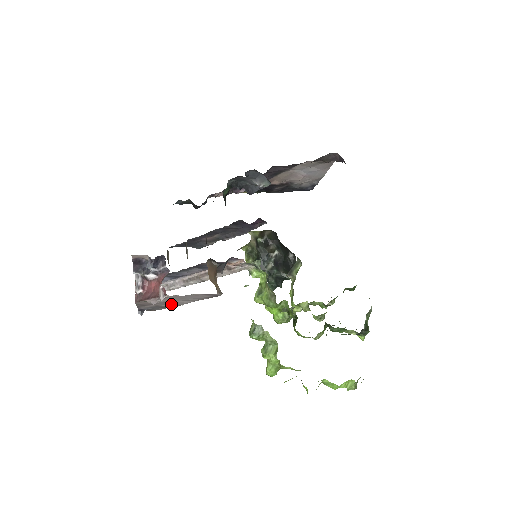
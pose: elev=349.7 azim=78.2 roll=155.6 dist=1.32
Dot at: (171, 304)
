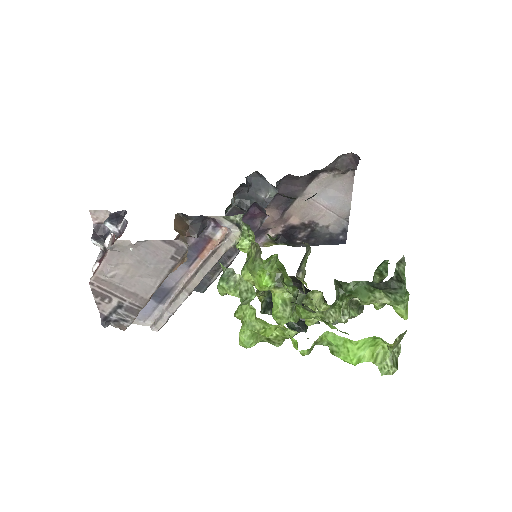
Dot at: (136, 295)
